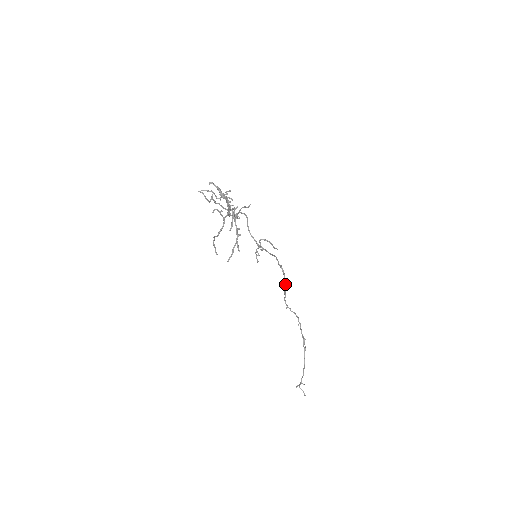
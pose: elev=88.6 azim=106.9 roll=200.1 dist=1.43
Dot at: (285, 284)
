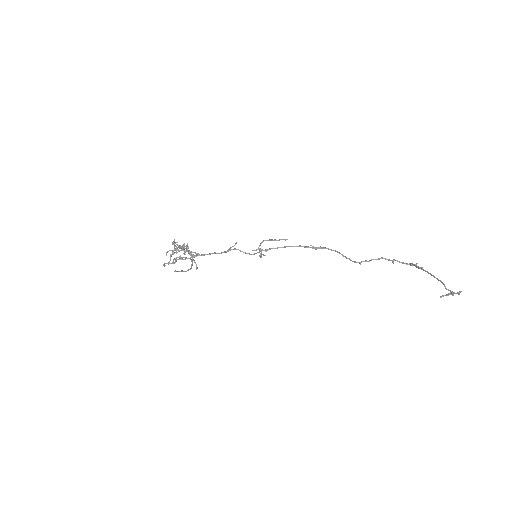
Dot at: occluded
